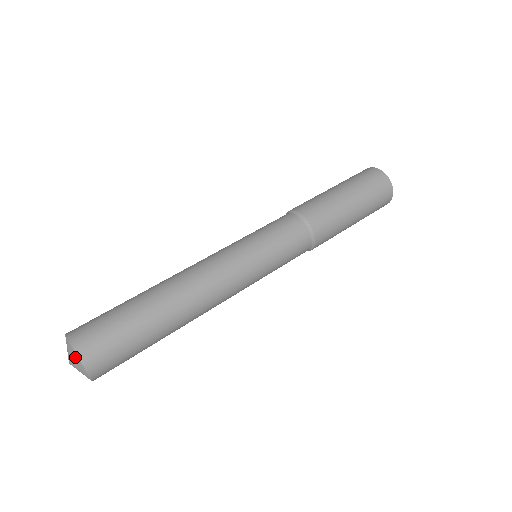
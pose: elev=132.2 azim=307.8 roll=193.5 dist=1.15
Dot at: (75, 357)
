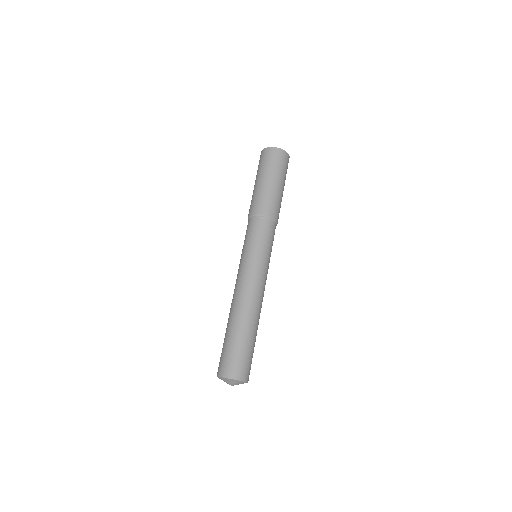
Dot at: occluded
